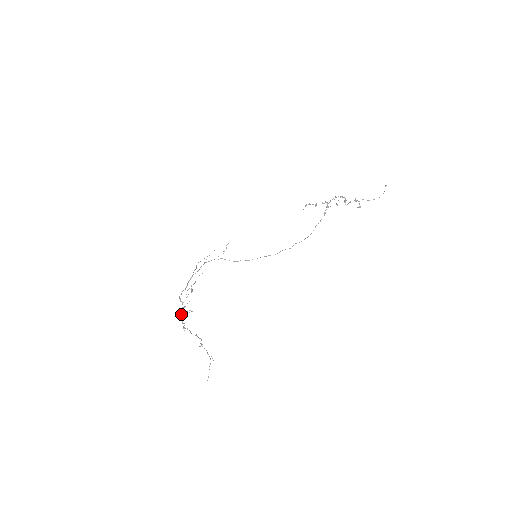
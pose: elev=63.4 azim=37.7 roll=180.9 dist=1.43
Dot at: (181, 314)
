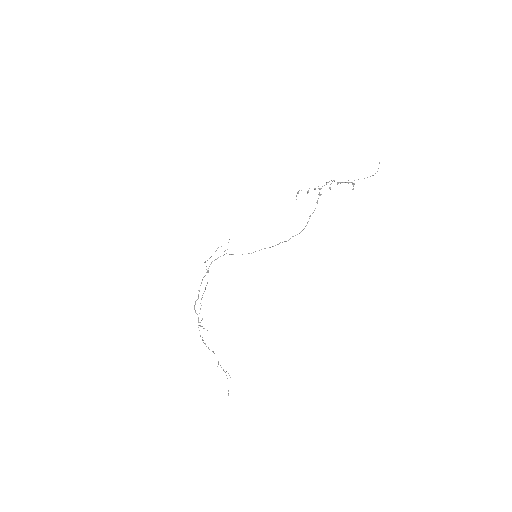
Dot at: occluded
